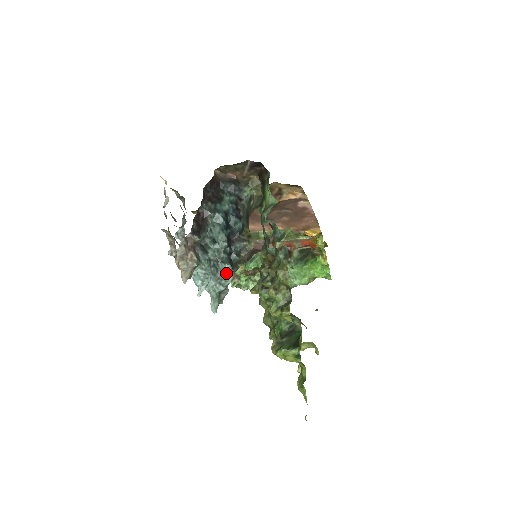
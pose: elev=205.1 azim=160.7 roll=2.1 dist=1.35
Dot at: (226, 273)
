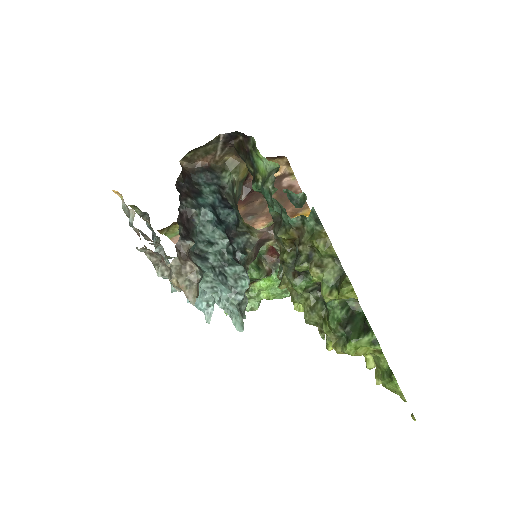
Dot at: (239, 277)
